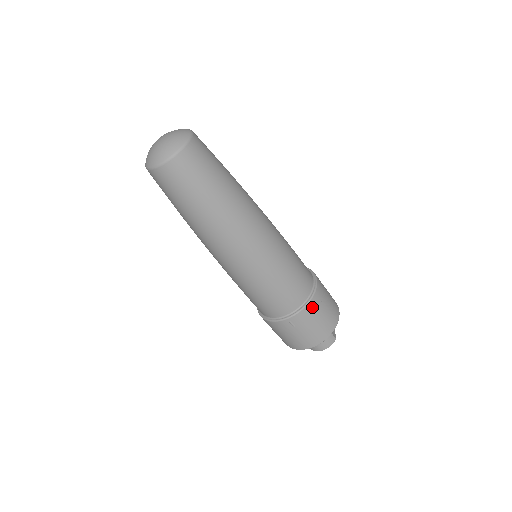
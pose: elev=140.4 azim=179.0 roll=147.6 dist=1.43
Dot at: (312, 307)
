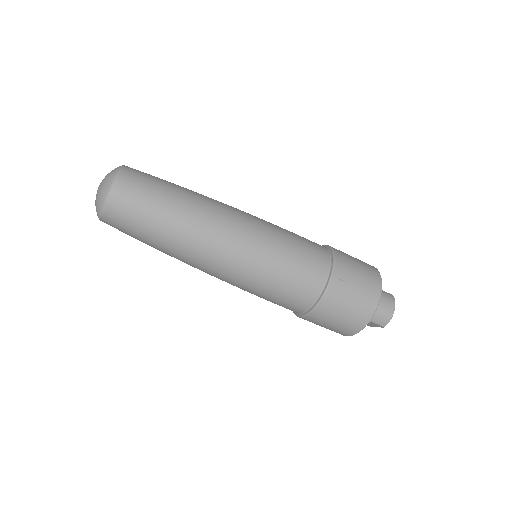
Dot at: (340, 256)
